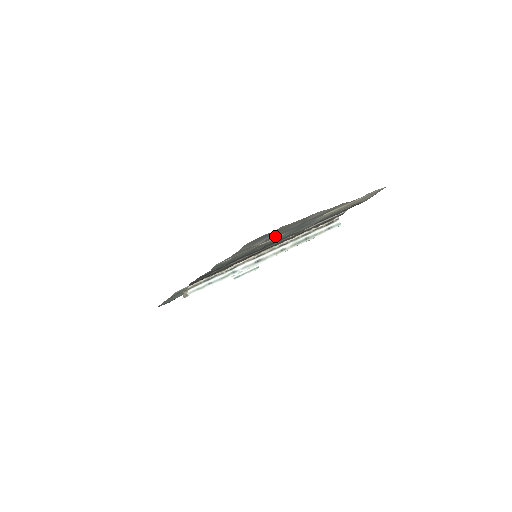
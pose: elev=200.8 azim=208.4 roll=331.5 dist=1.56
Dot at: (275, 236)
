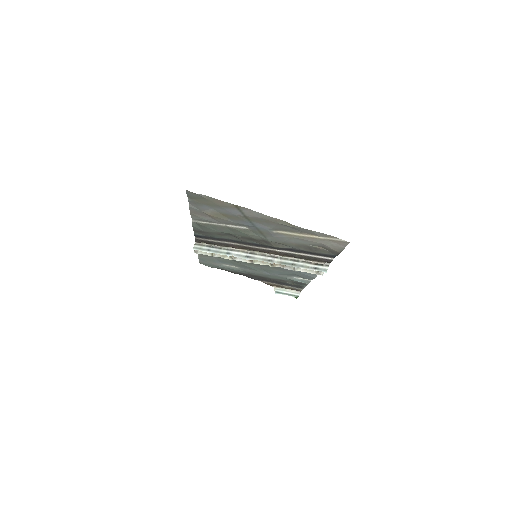
Dot at: (228, 219)
